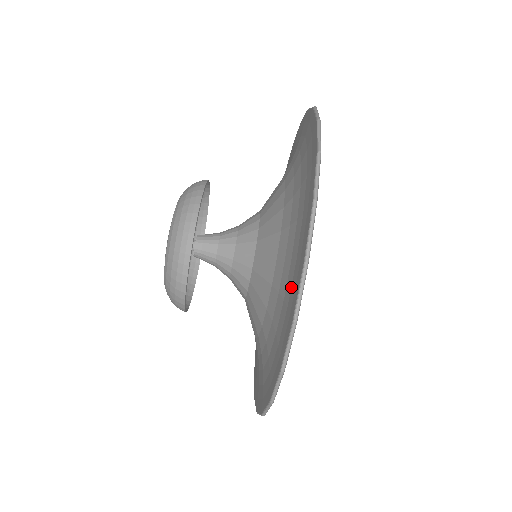
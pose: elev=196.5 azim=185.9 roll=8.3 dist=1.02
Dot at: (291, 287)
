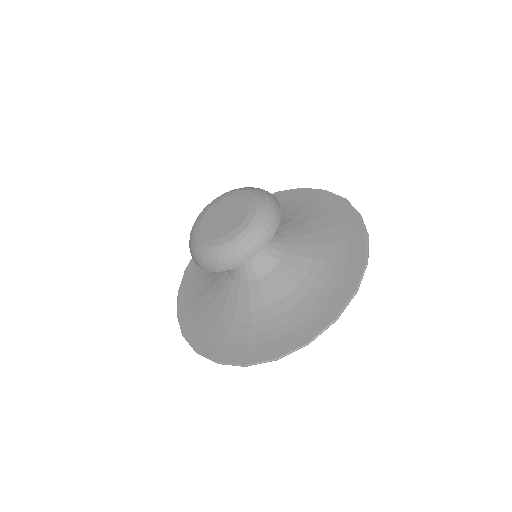
Dot at: (342, 275)
